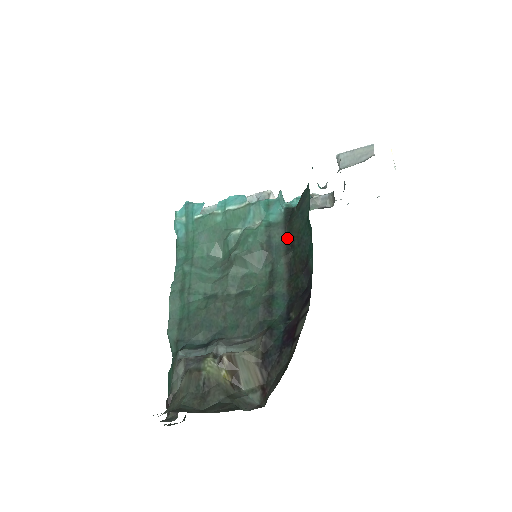
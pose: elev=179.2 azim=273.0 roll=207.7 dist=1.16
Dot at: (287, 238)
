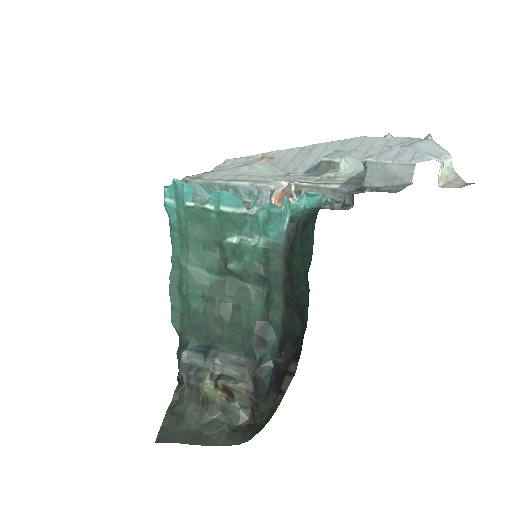
Dot at: (286, 267)
